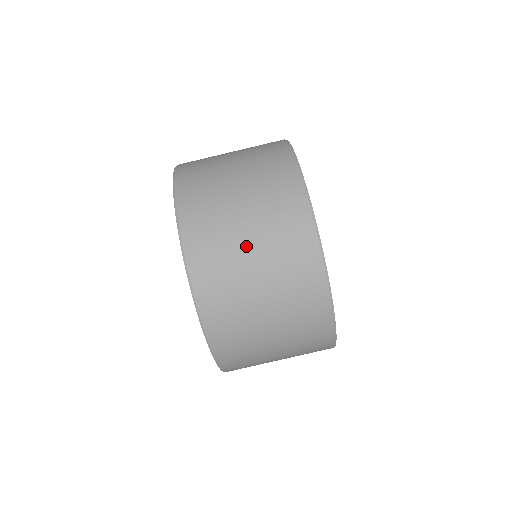
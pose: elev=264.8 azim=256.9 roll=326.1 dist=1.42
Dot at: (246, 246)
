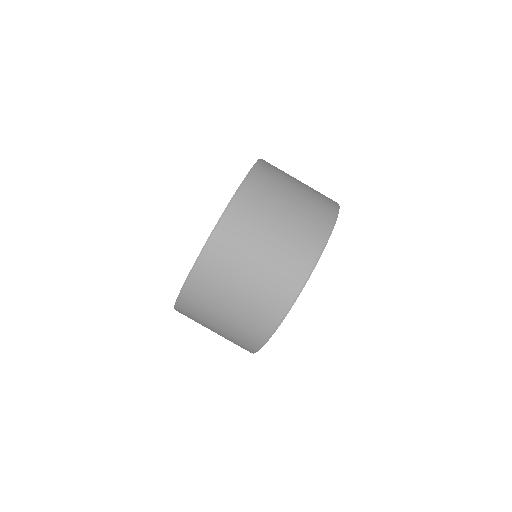
Dot at: (223, 312)
